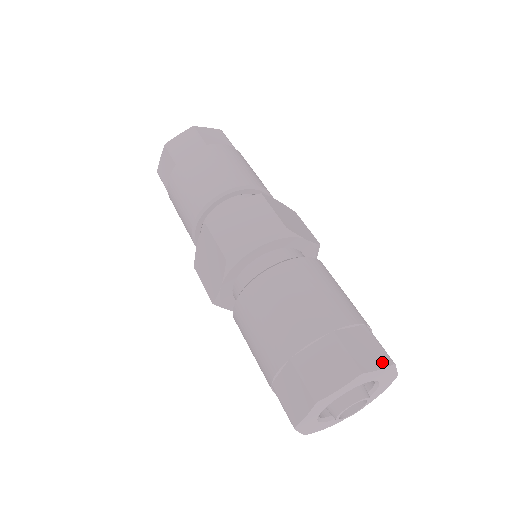
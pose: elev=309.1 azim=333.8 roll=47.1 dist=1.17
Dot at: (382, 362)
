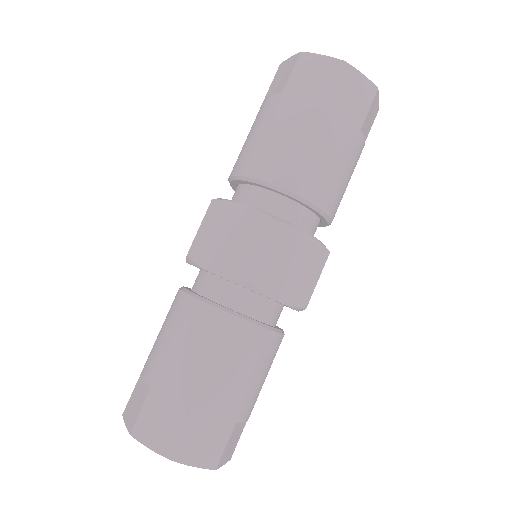
Dot at: (229, 458)
